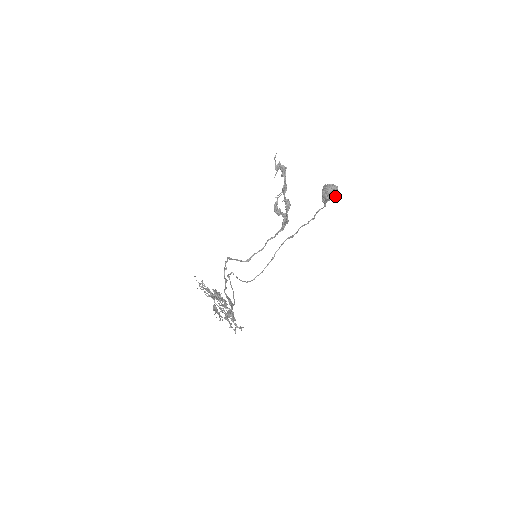
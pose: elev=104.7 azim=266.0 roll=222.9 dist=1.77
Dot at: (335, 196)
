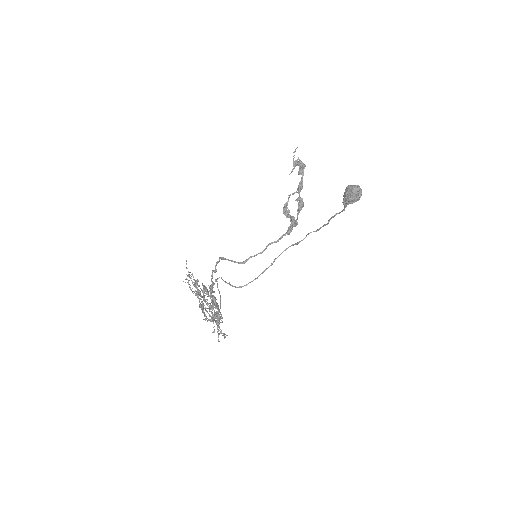
Dot at: (358, 199)
